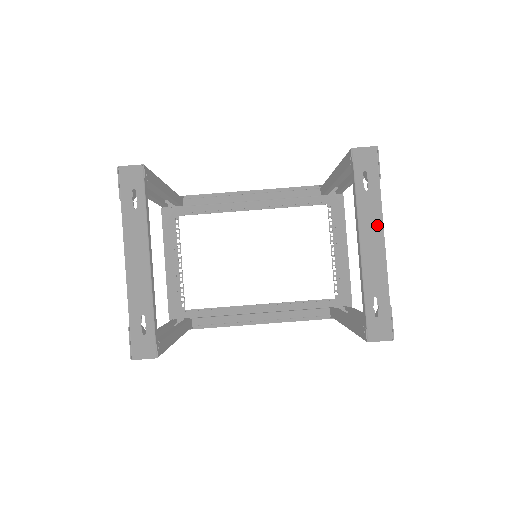
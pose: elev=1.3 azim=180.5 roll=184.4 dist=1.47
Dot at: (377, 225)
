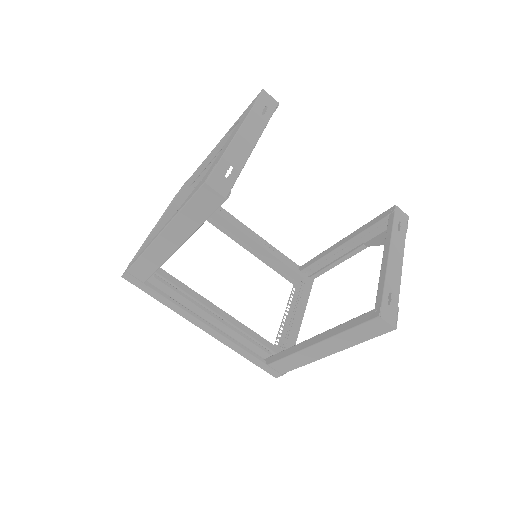
Dot at: (400, 253)
